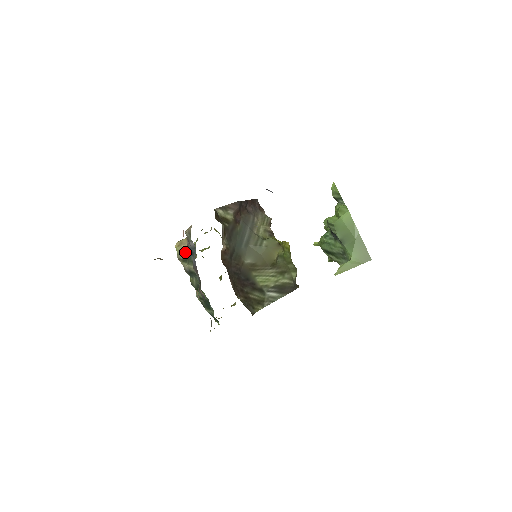
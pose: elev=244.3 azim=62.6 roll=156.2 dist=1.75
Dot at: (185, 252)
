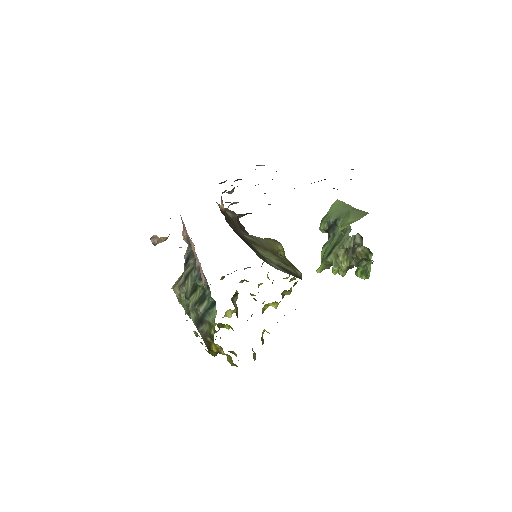
Dot at: (181, 275)
